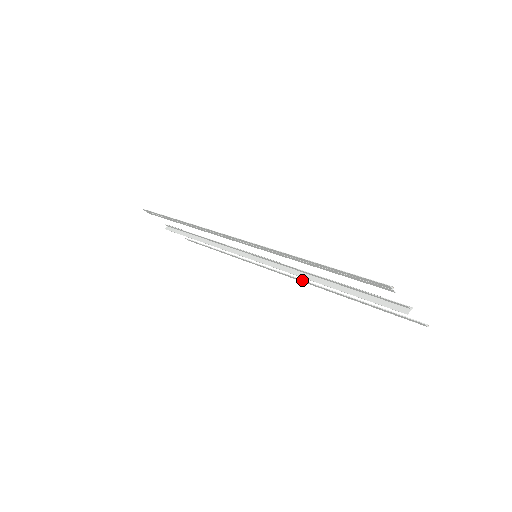
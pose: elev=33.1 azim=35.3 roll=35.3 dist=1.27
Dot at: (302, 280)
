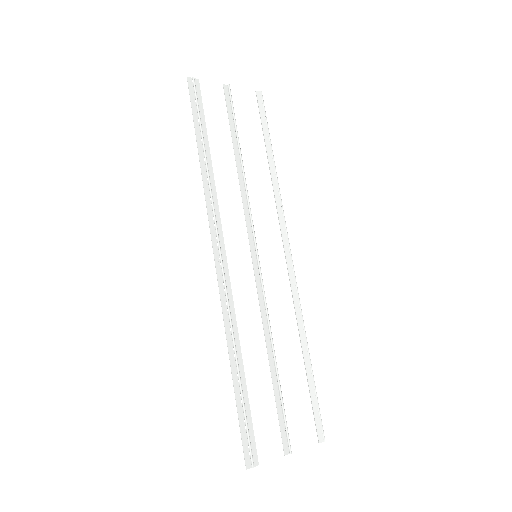
Dot at: (292, 297)
